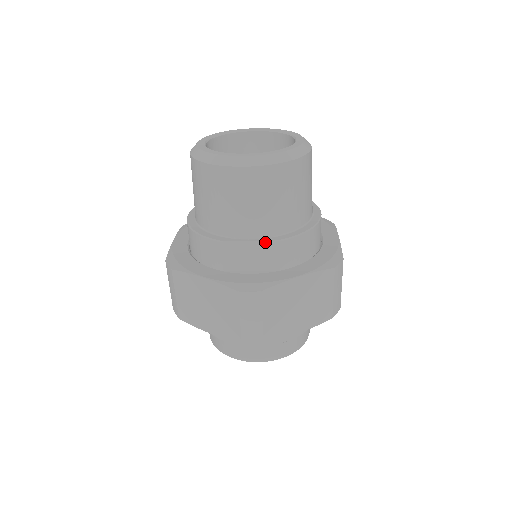
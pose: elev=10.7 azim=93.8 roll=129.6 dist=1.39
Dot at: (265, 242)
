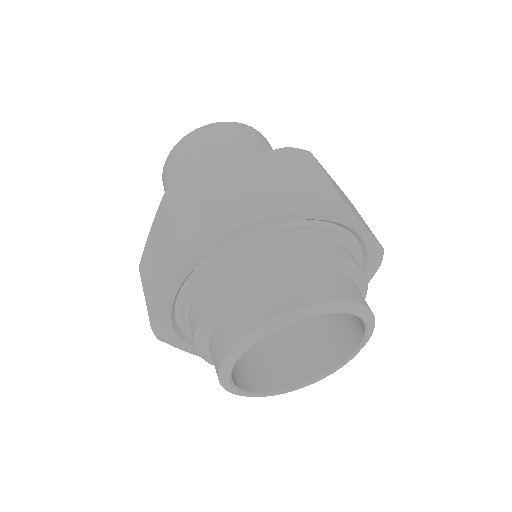
Dot at: occluded
